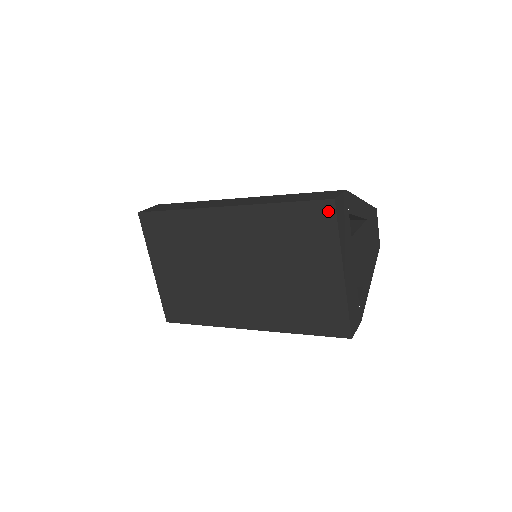
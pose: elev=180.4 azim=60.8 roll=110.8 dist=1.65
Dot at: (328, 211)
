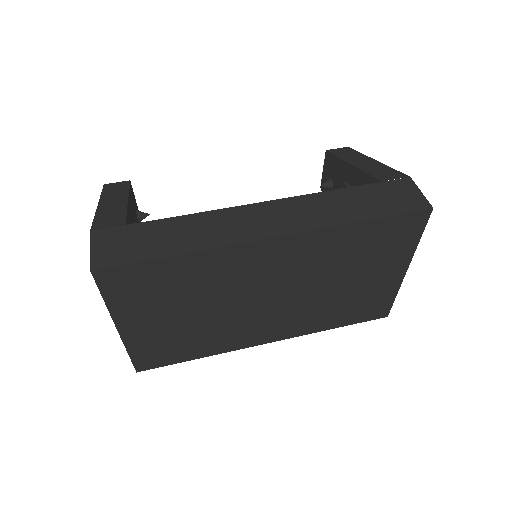
Dot at: (419, 221)
